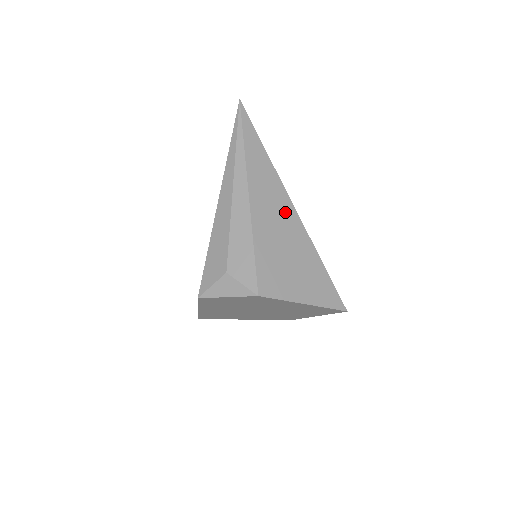
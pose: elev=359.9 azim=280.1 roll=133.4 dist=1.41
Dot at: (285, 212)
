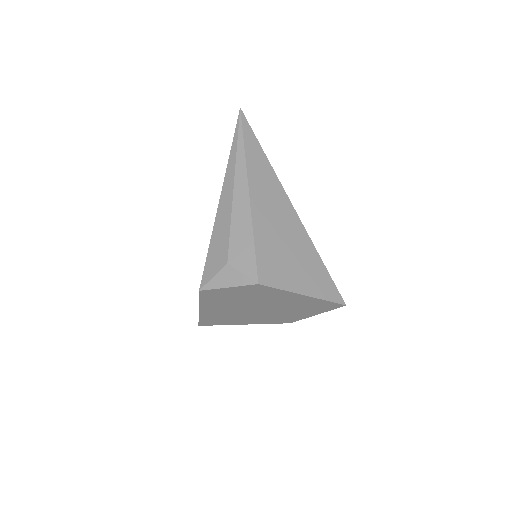
Dot at: (284, 209)
